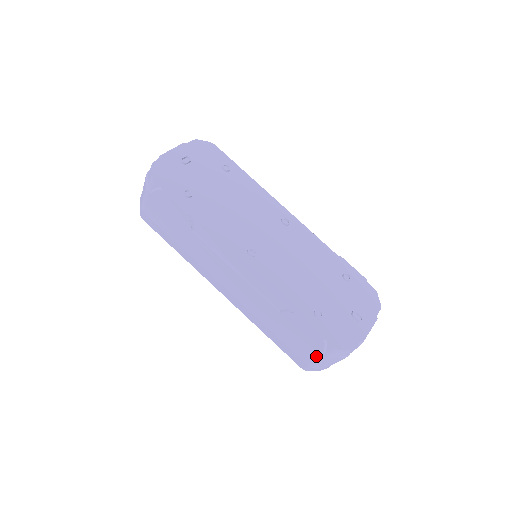
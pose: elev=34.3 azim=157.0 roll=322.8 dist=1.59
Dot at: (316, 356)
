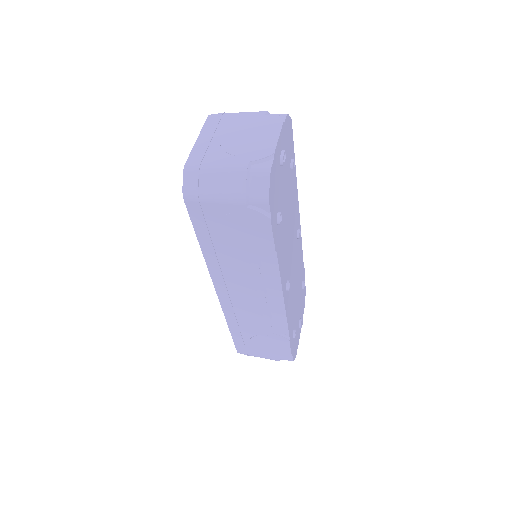
Dot at: (268, 357)
